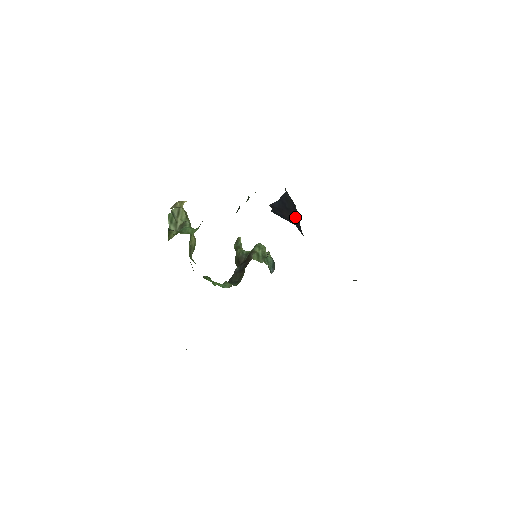
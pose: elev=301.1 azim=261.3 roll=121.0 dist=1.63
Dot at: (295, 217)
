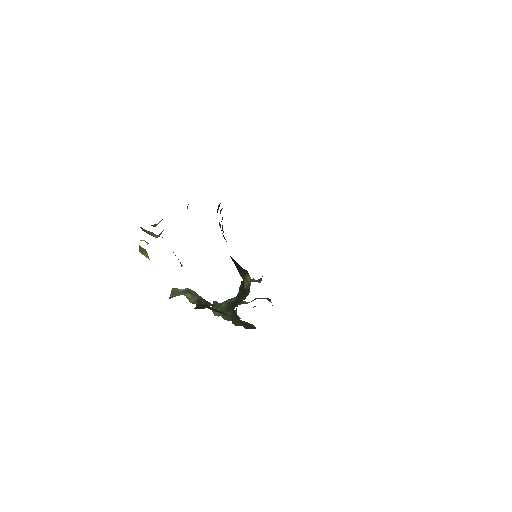
Dot at: occluded
